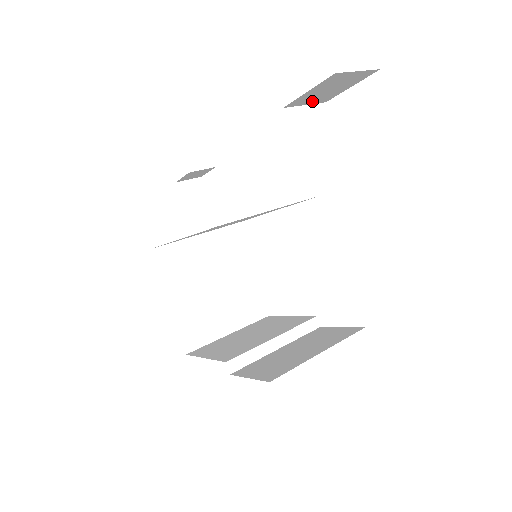
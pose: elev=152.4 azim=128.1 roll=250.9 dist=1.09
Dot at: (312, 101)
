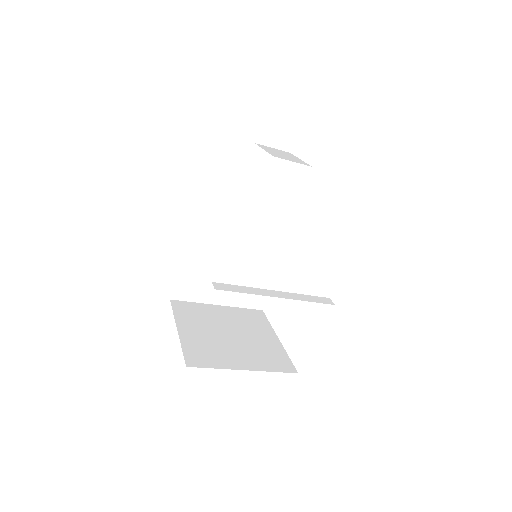
Dot at: (275, 143)
